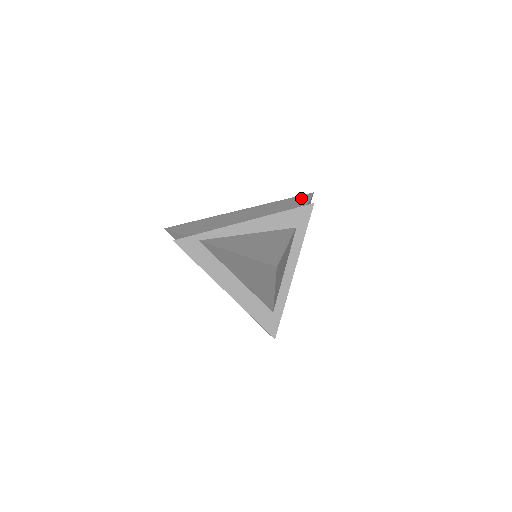
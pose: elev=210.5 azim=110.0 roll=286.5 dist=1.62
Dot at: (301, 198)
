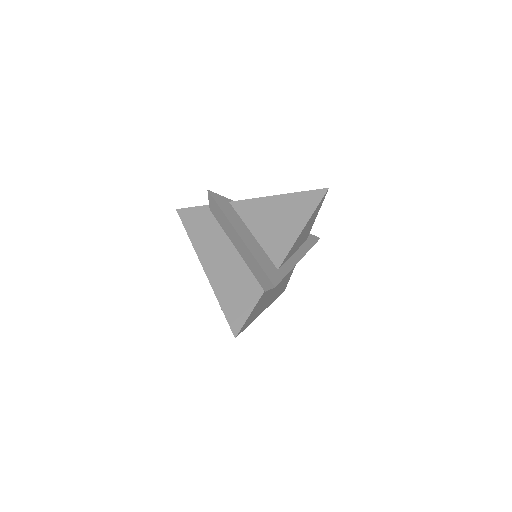
Dot at: occluded
